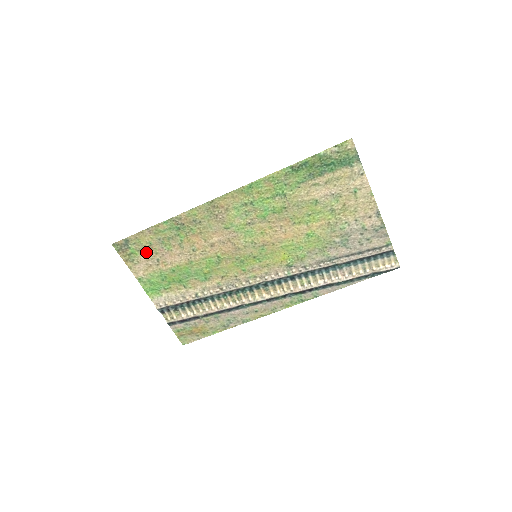
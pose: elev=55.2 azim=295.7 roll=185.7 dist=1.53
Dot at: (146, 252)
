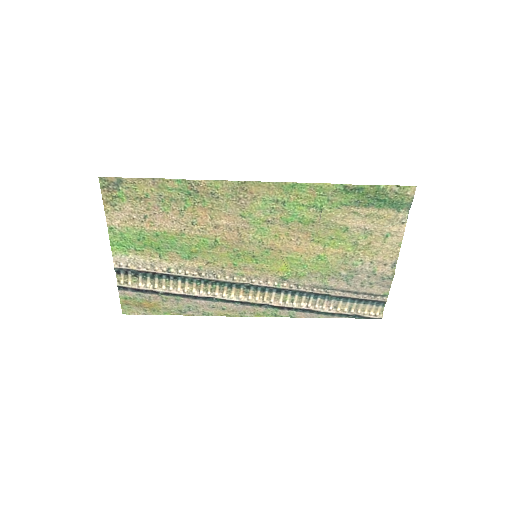
Dot at: (136, 202)
